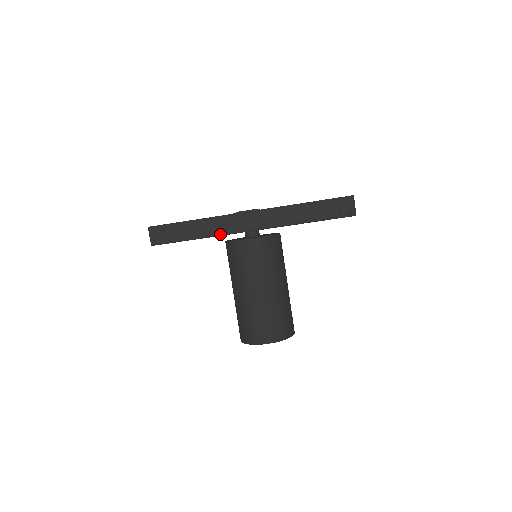
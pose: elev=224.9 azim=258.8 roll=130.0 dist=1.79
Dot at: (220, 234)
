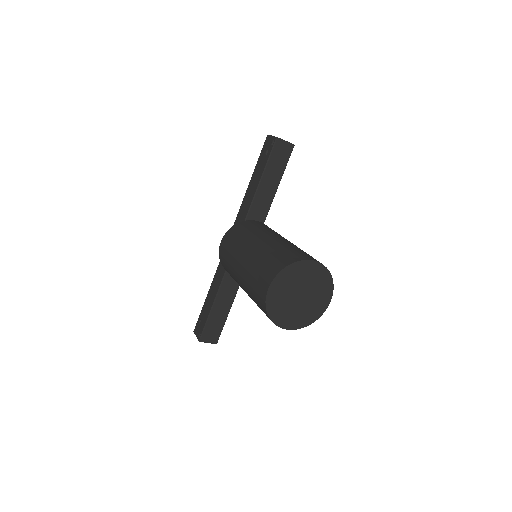
Dot at: (224, 274)
